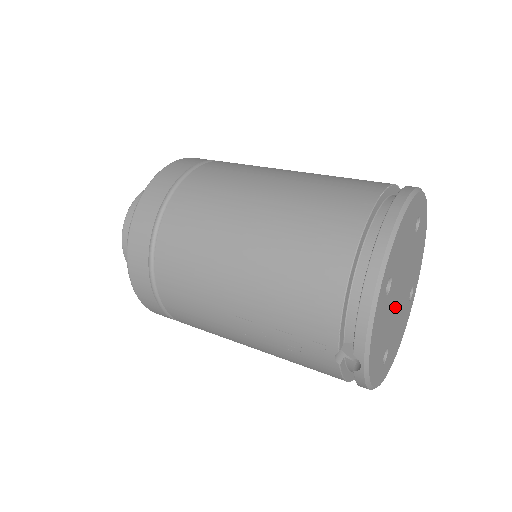
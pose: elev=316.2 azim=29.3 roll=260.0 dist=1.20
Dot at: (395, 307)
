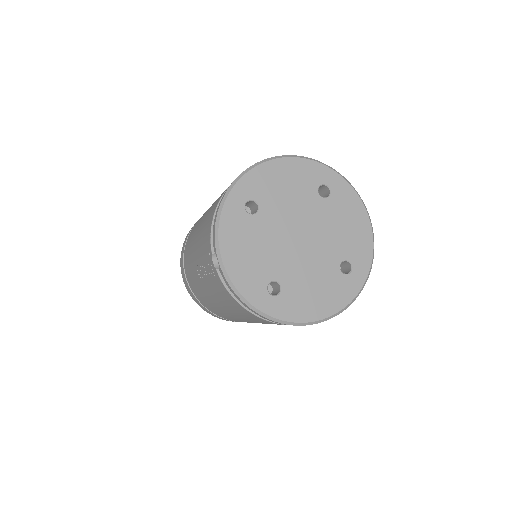
Dot at: (286, 246)
